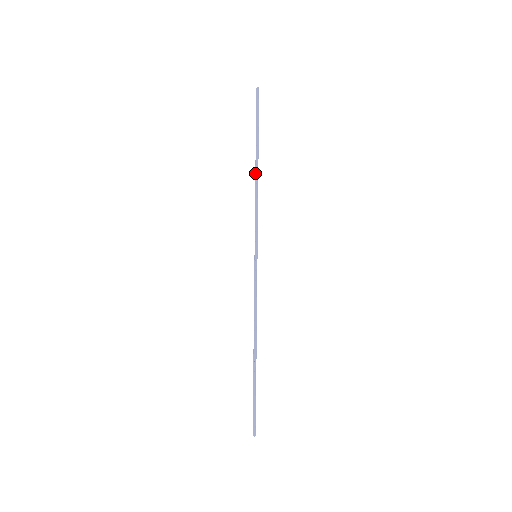
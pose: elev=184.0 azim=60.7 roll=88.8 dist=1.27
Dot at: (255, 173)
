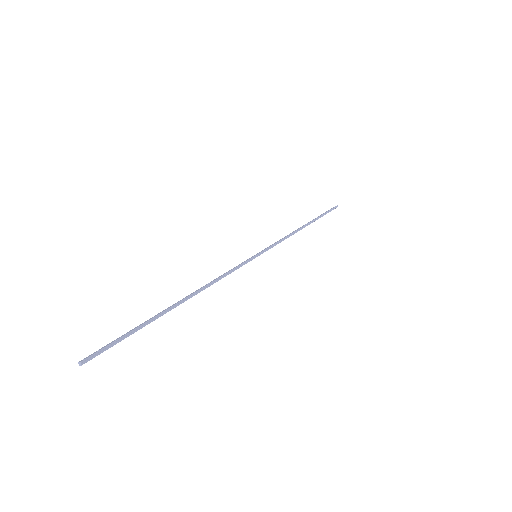
Dot at: (300, 227)
